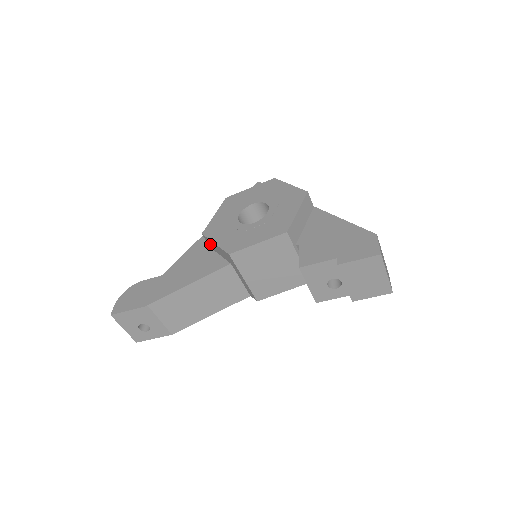
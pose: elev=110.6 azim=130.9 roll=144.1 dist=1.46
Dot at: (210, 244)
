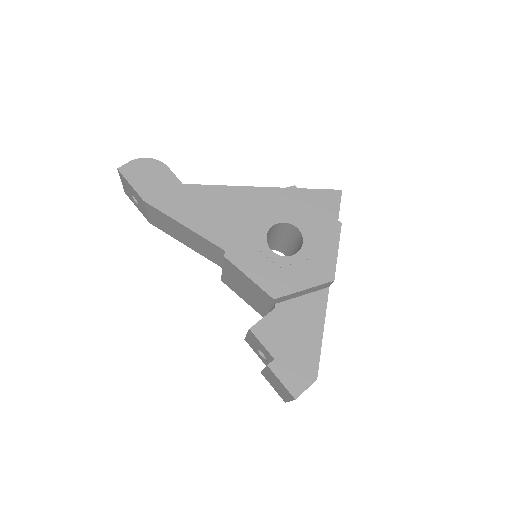
Dot at: occluded
